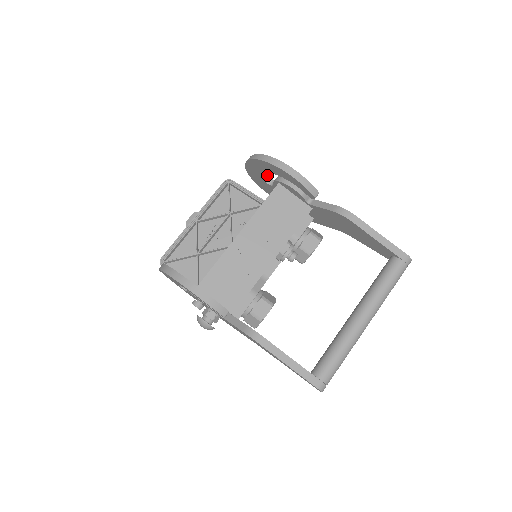
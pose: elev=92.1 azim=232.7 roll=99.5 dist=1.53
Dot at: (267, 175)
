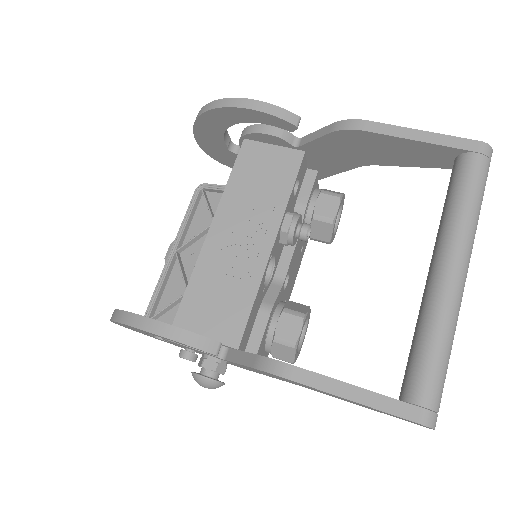
Dot at: (231, 142)
